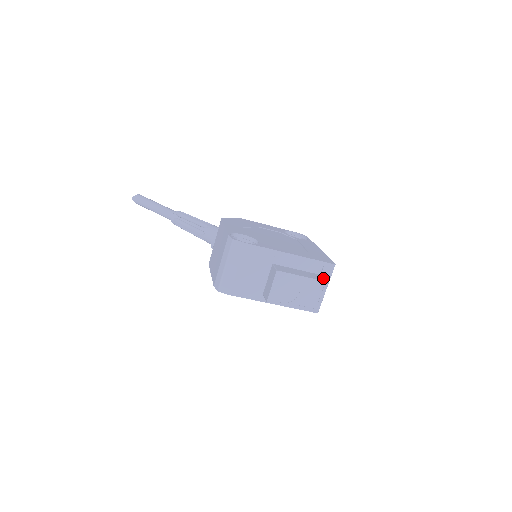
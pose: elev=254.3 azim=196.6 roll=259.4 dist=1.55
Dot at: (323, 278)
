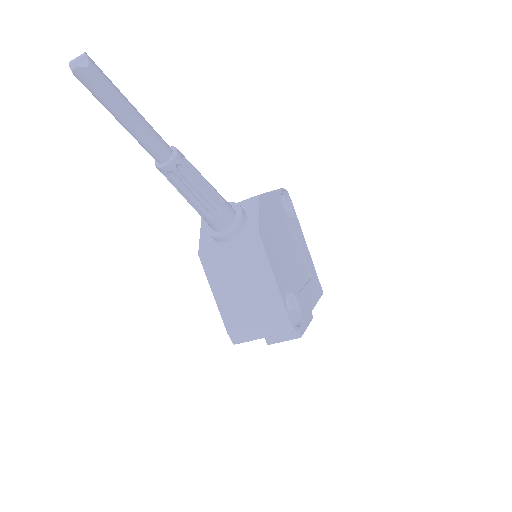
Dot at: occluded
